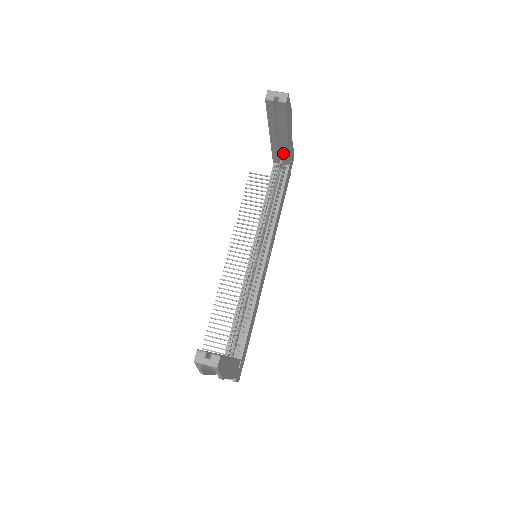
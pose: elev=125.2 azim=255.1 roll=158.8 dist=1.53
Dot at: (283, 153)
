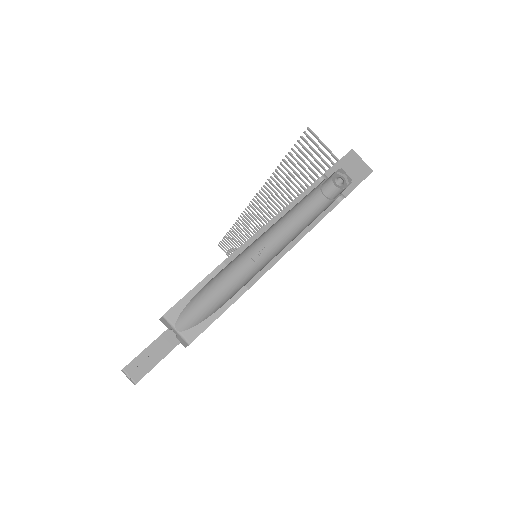
Dot at: occluded
